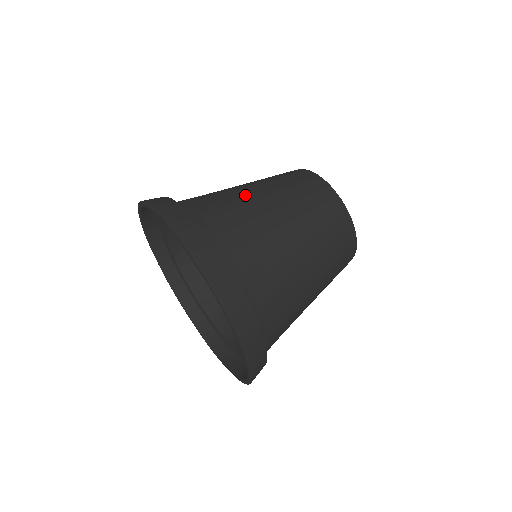
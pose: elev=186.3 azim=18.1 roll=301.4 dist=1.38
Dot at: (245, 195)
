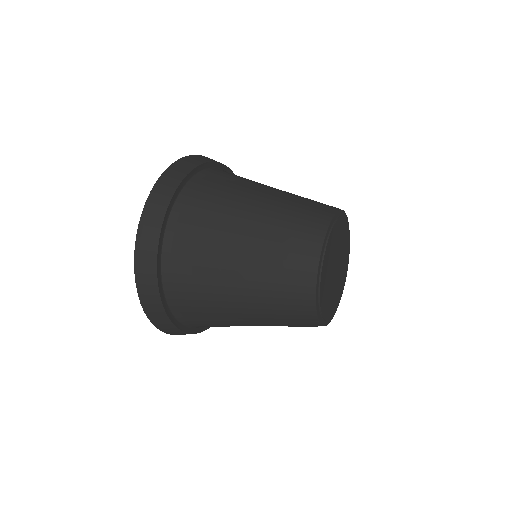
Dot at: occluded
